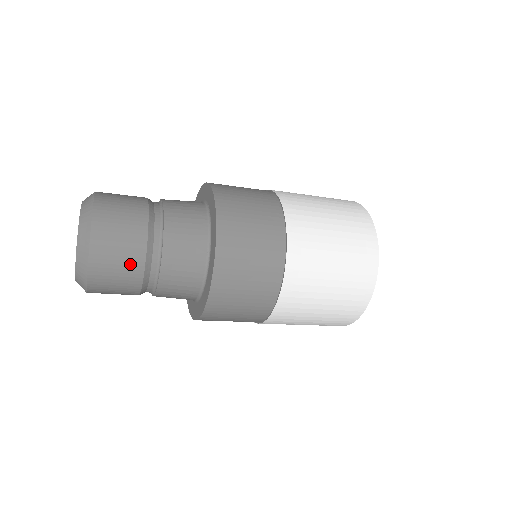
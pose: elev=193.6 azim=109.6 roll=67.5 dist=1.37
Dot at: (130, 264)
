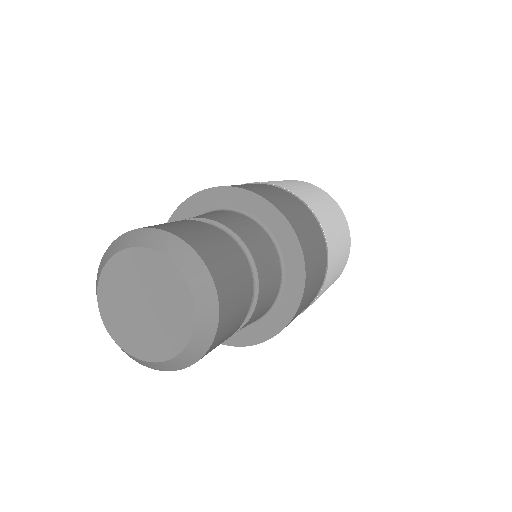
Dot at: (236, 325)
